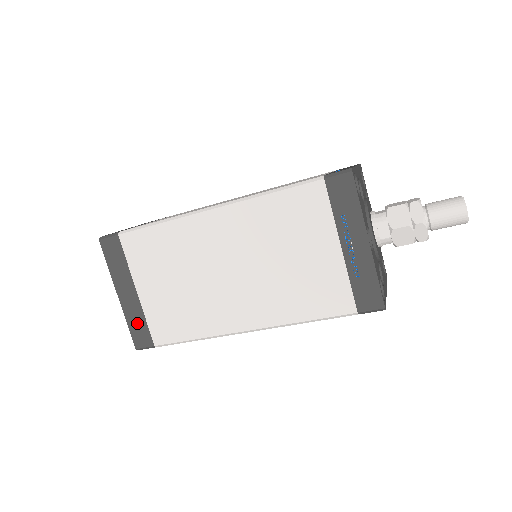
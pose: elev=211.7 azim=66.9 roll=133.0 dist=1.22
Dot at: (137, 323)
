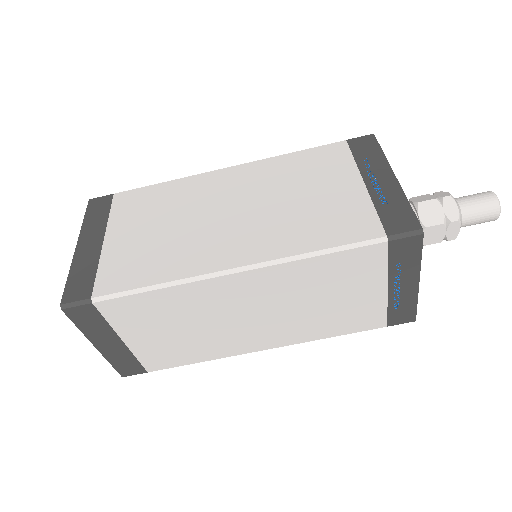
Dot at: (83, 273)
